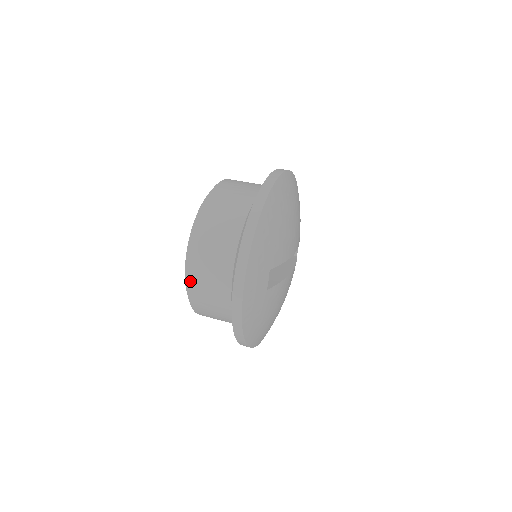
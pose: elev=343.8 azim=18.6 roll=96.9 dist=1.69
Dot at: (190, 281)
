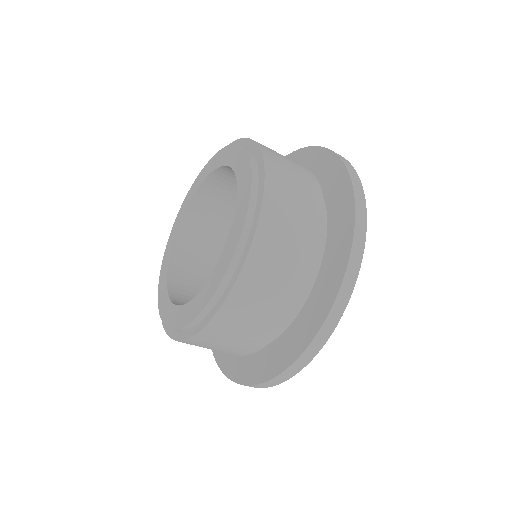
Dot at: (255, 253)
